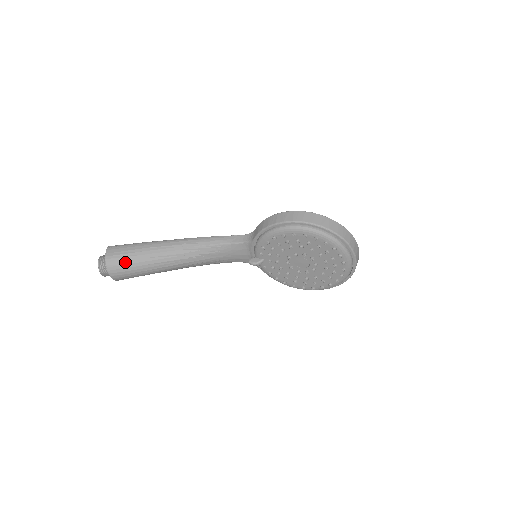
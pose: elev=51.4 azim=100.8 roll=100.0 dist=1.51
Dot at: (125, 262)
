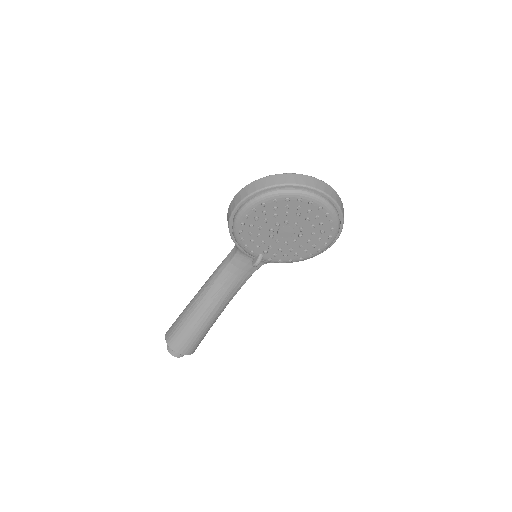
Dot at: (179, 336)
